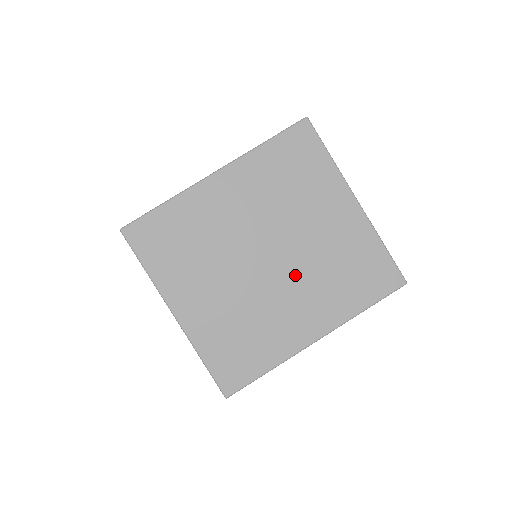
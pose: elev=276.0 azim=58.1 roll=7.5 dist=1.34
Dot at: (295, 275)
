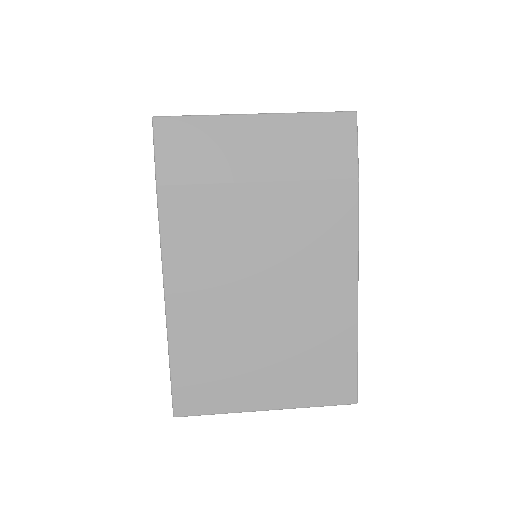
Dot at: occluded
